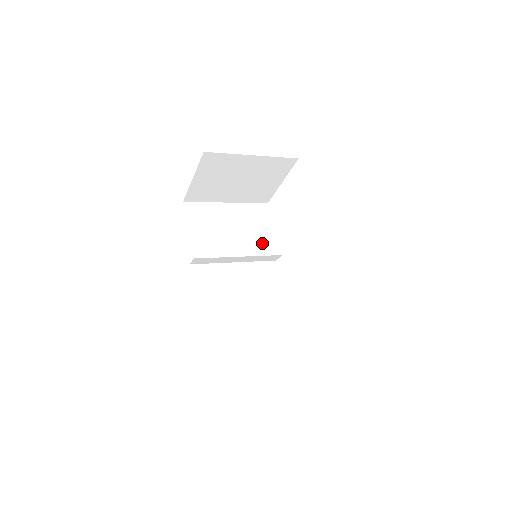
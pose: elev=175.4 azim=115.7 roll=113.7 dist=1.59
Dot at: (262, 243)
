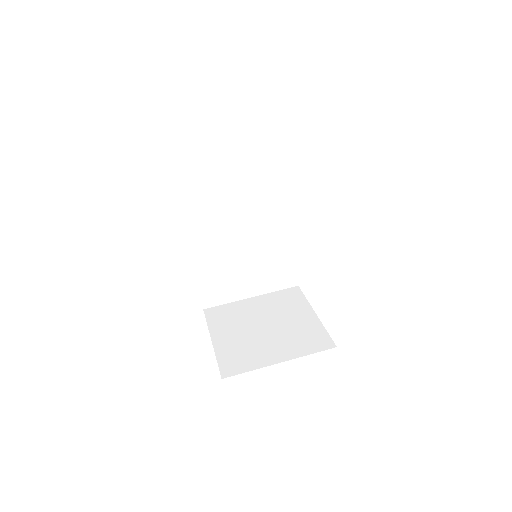
Dot at: (274, 198)
